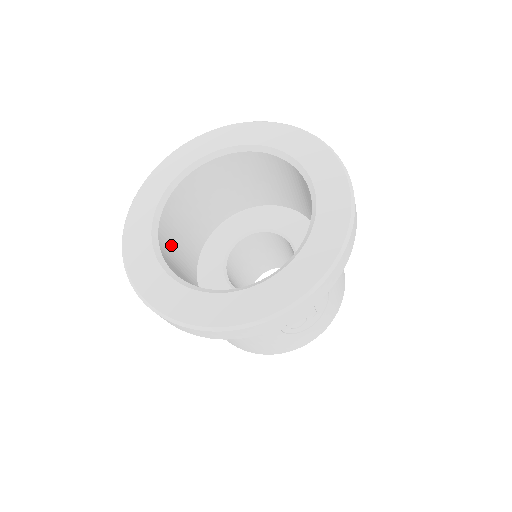
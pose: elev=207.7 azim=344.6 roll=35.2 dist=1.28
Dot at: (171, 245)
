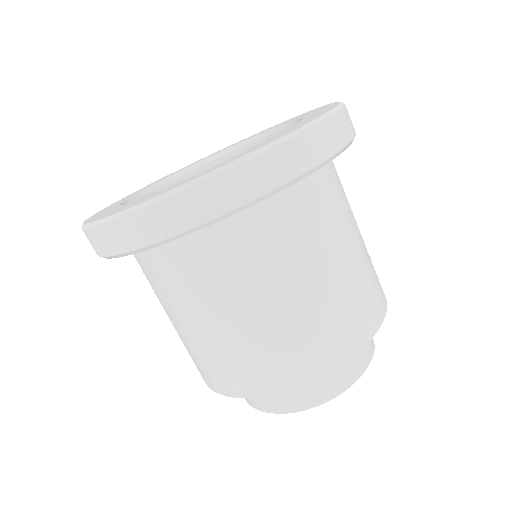
Dot at: occluded
